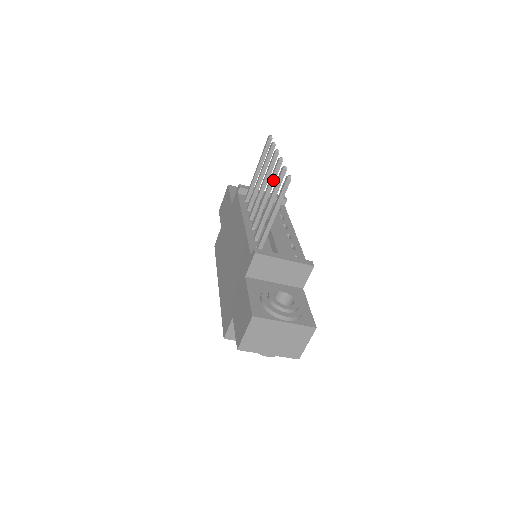
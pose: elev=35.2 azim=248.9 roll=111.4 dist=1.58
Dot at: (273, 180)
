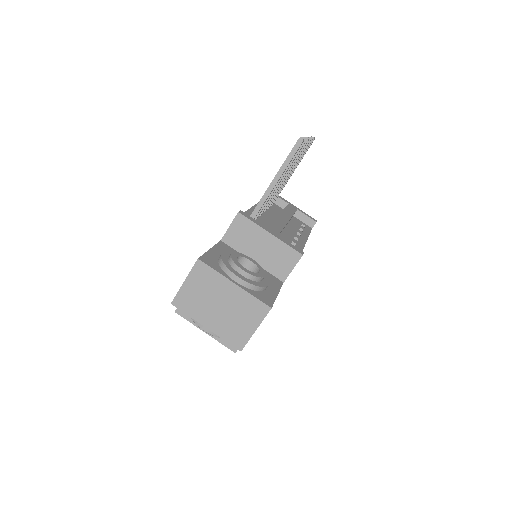
Dot at: (293, 161)
